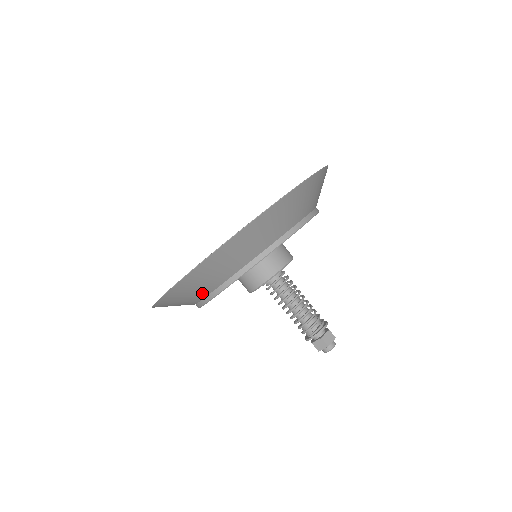
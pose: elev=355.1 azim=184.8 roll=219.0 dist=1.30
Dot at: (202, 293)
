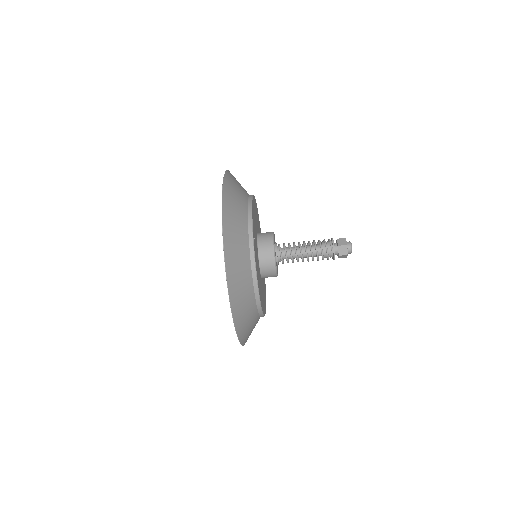
Dot at: (249, 290)
